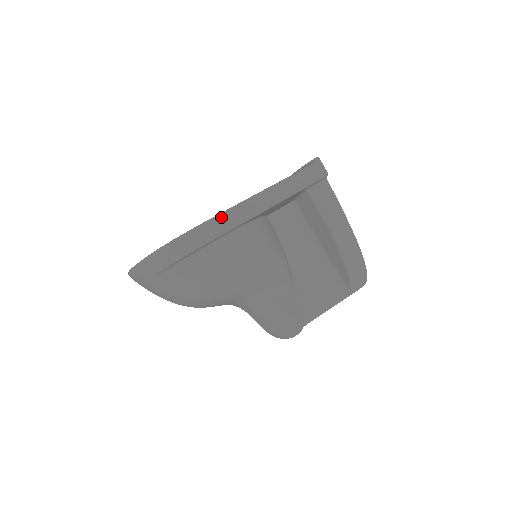
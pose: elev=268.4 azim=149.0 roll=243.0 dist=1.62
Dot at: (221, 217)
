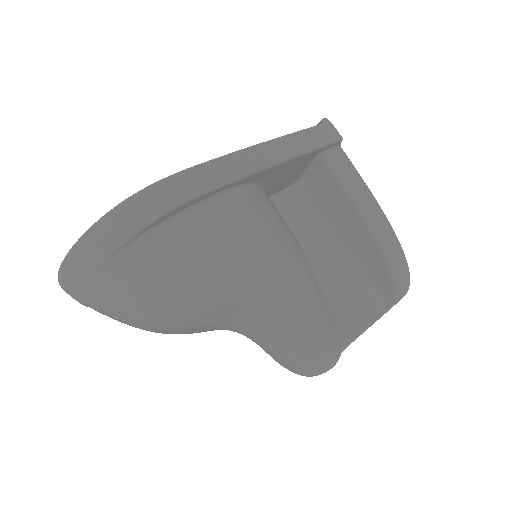
Dot at: (212, 164)
